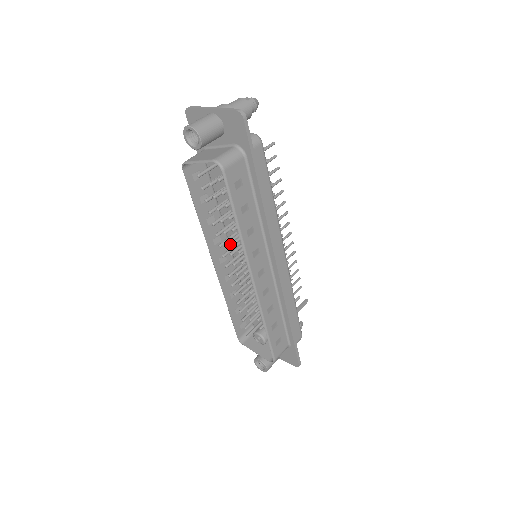
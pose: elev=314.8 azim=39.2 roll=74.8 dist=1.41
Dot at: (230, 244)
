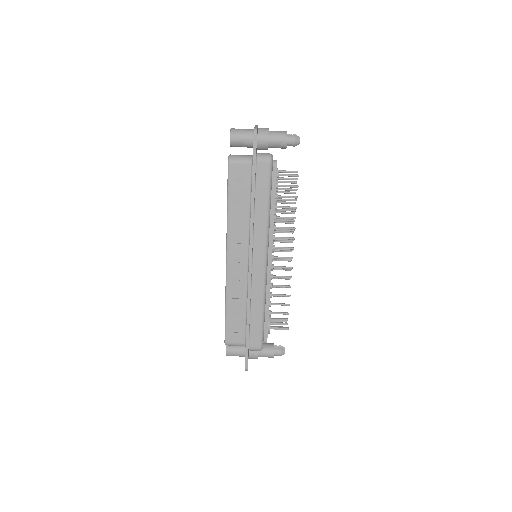
Dot at: occluded
